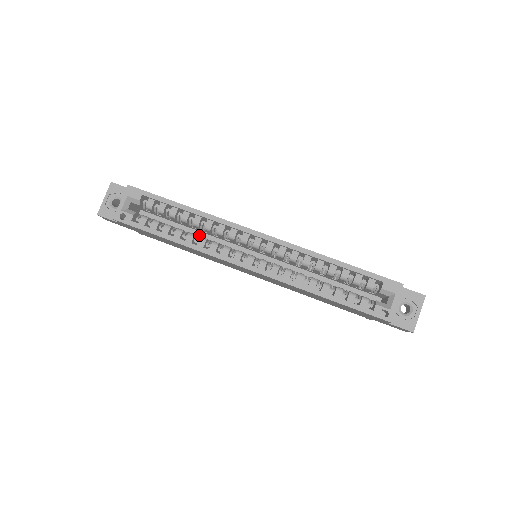
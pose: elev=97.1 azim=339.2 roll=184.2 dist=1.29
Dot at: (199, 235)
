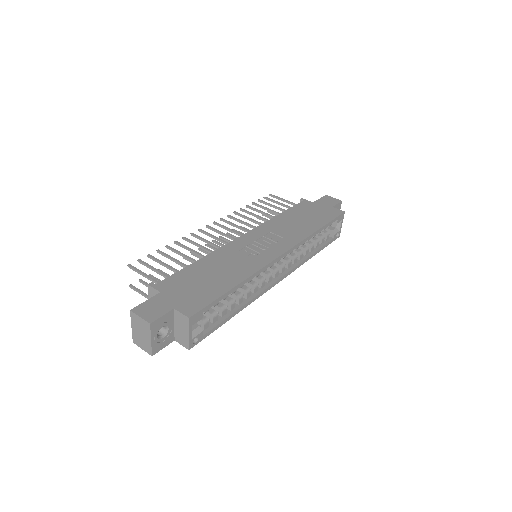
Dot at: occluded
